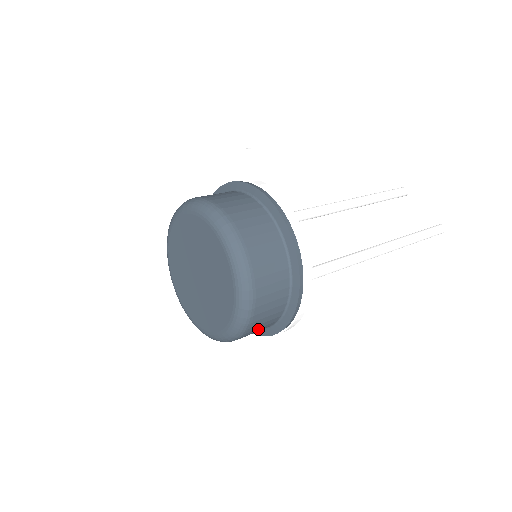
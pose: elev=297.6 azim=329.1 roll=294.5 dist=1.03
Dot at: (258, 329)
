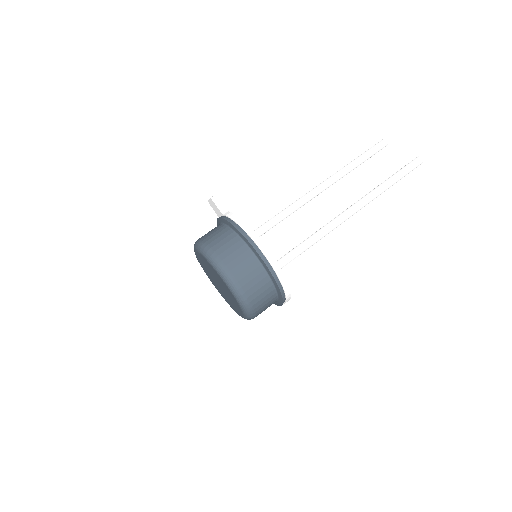
Dot at: (264, 303)
